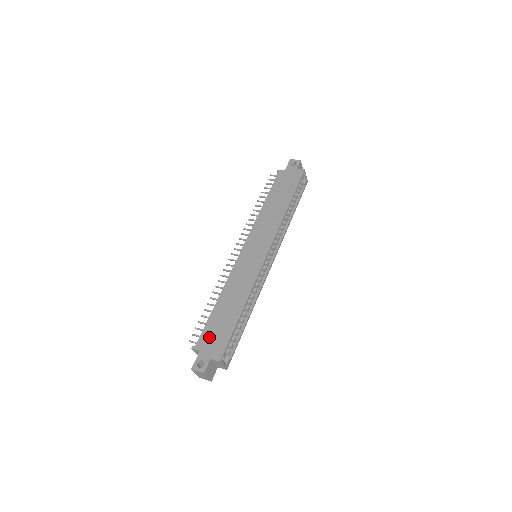
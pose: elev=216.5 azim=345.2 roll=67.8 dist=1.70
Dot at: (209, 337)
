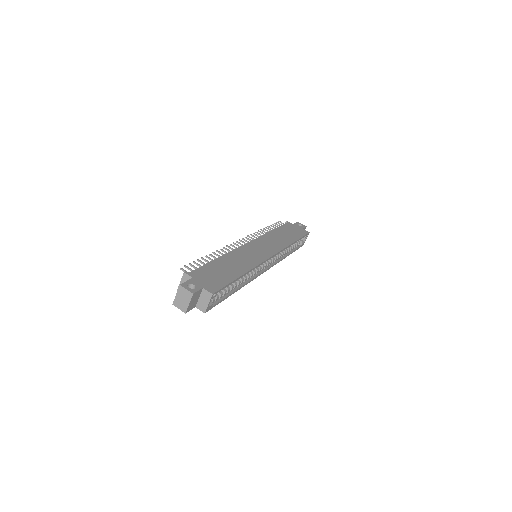
Dot at: (205, 274)
